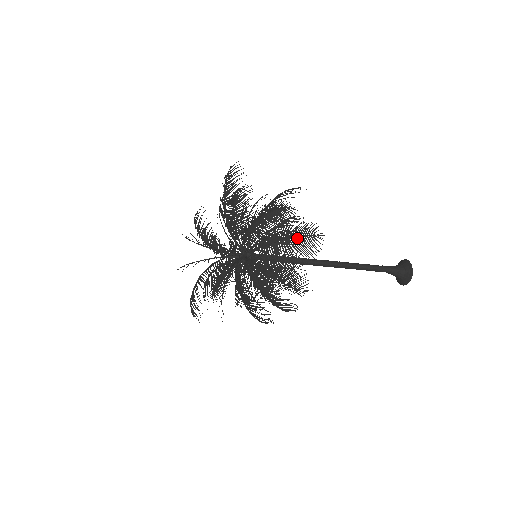
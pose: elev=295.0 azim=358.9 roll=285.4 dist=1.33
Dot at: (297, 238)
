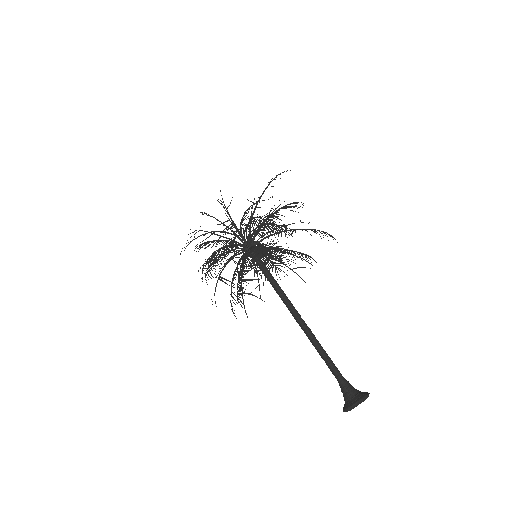
Dot at: (265, 257)
